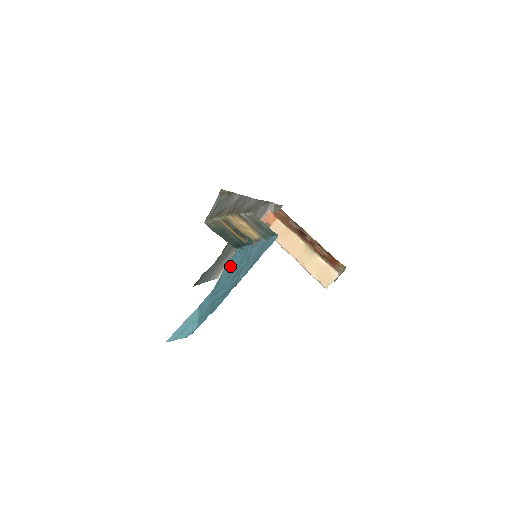
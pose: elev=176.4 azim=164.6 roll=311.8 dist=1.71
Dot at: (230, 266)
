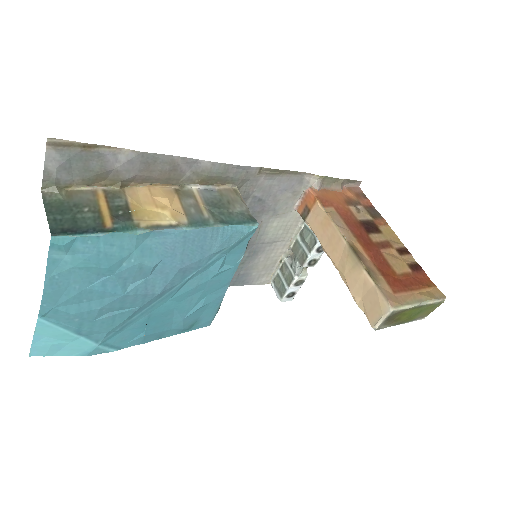
Dot at: (70, 262)
